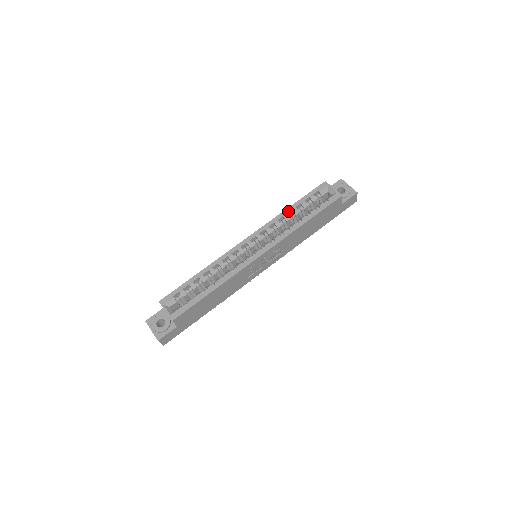
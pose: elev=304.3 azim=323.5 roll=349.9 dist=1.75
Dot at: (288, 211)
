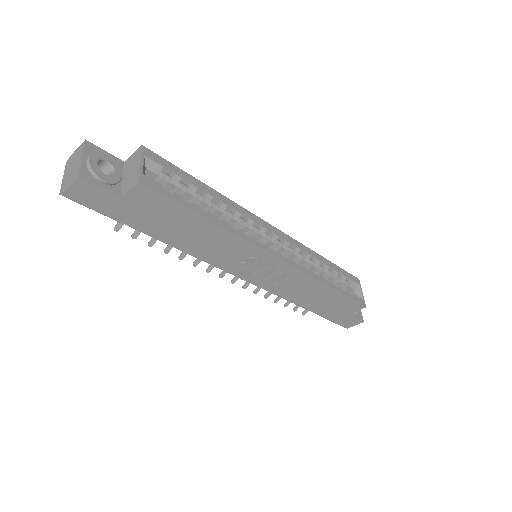
Dot at: (322, 259)
